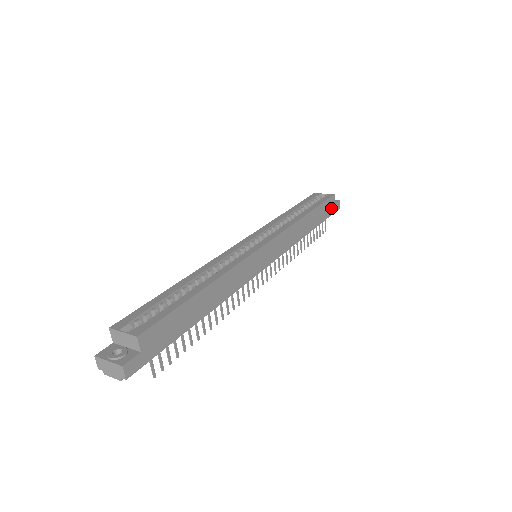
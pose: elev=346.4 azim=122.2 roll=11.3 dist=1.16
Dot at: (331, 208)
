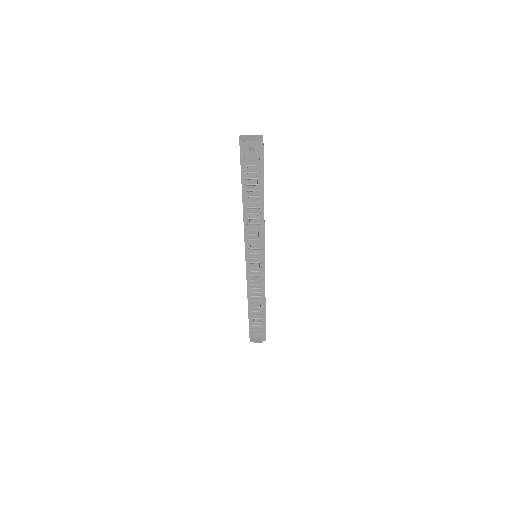
Dot at: occluded
